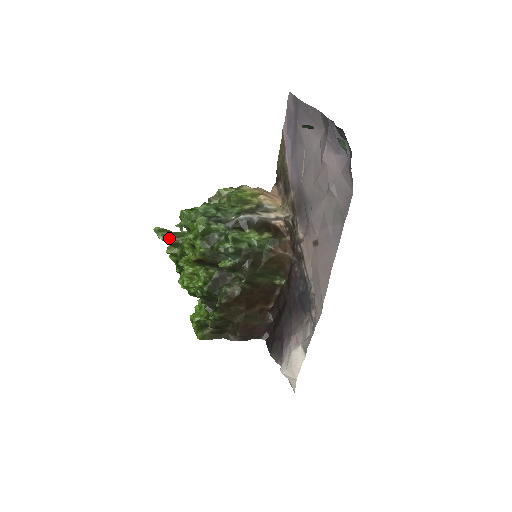
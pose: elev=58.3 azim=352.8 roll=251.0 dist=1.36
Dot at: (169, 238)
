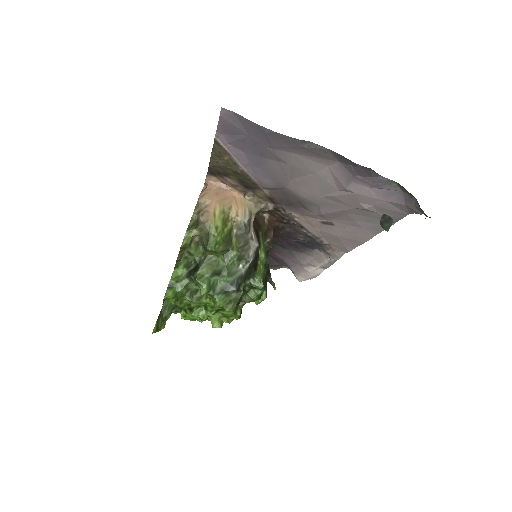
Dot at: (165, 319)
